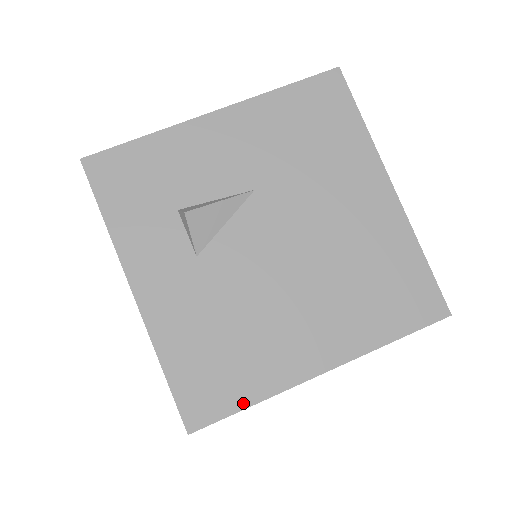
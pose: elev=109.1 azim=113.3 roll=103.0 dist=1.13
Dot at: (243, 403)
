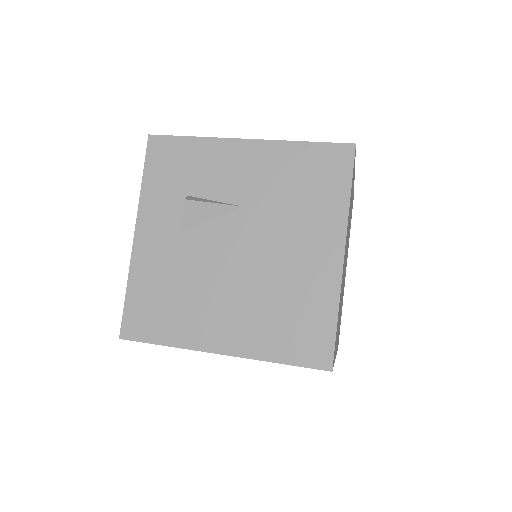
Dot at: (159, 340)
